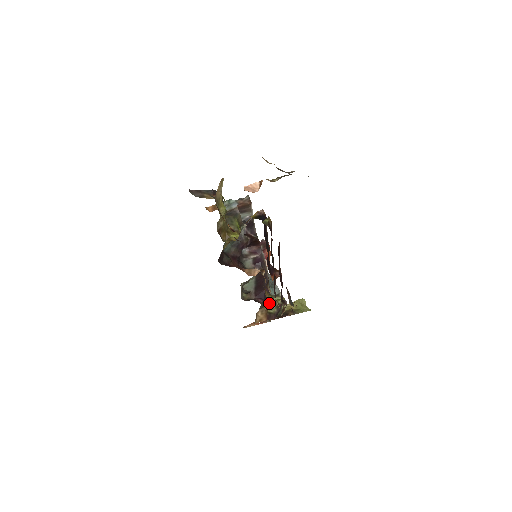
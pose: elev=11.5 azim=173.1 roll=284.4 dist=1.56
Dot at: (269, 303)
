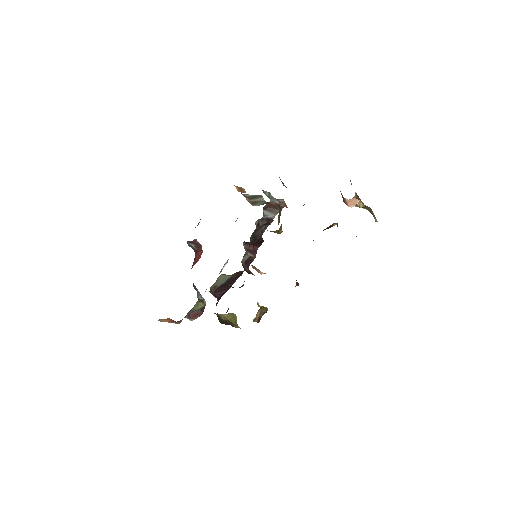
Dot at: occluded
